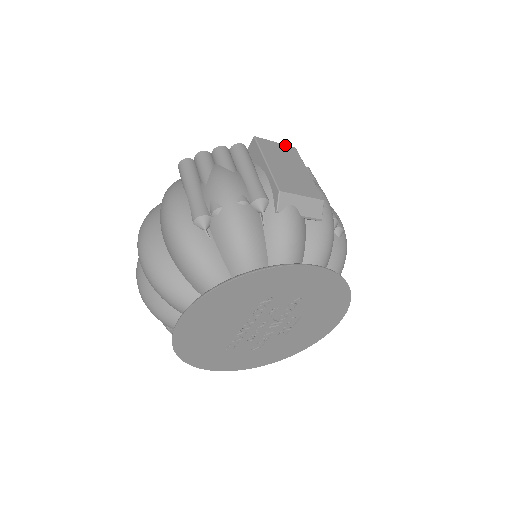
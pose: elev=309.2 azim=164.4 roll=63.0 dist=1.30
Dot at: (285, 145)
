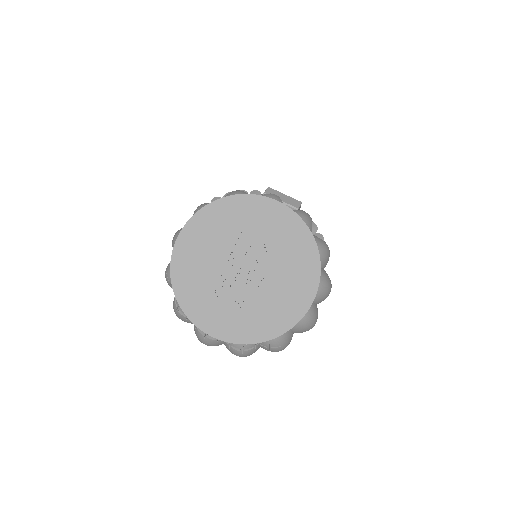
Dot at: occluded
